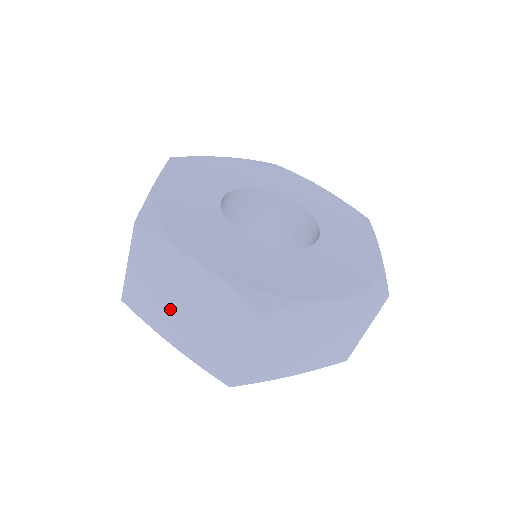
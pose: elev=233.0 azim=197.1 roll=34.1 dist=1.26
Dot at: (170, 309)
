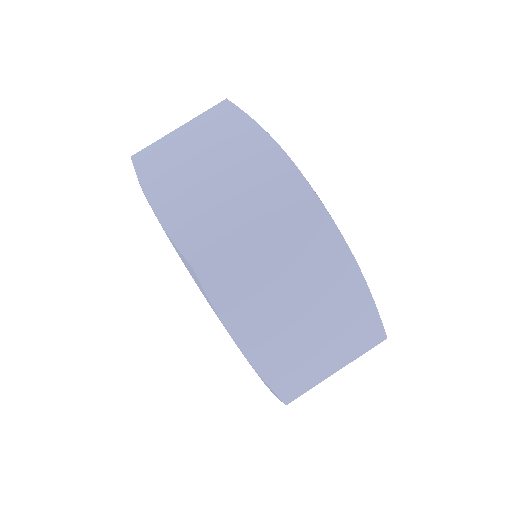
Dot at: (190, 172)
